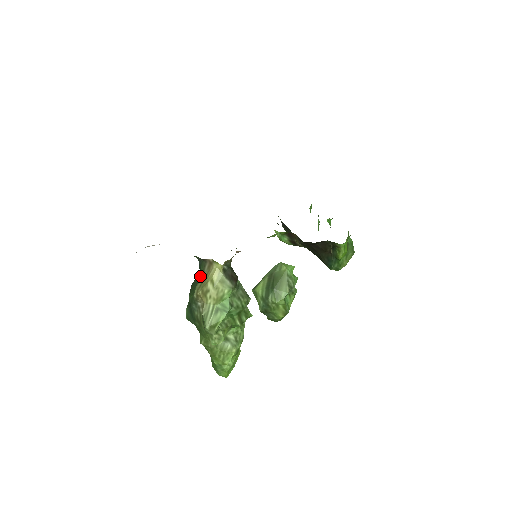
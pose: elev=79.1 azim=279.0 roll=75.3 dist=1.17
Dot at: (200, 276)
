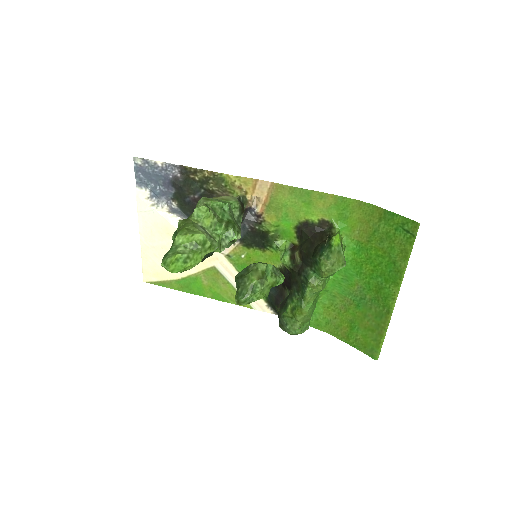
Dot at: occluded
